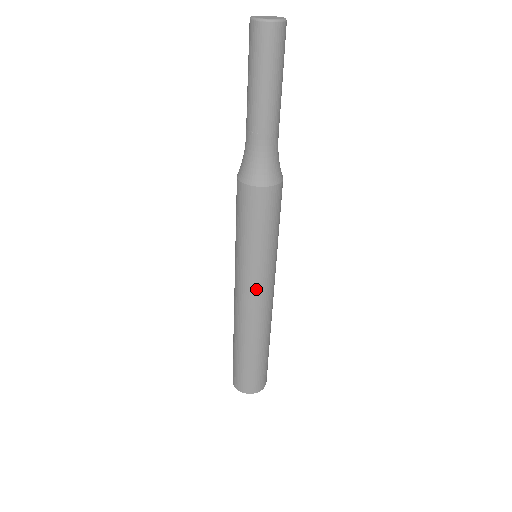
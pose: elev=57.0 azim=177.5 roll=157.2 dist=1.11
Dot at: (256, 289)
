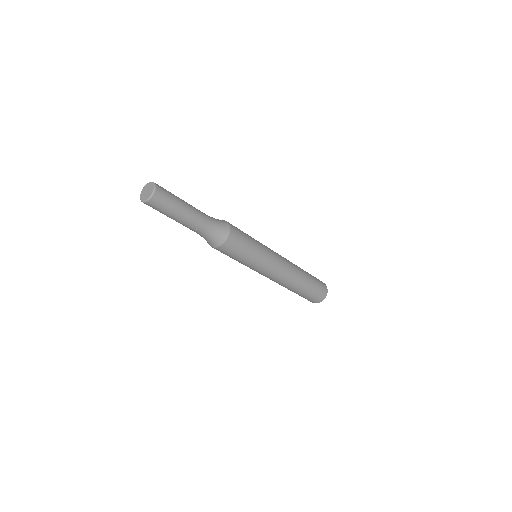
Dot at: occluded
